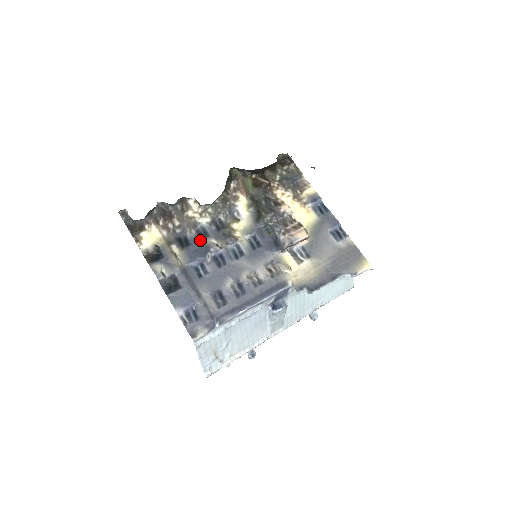
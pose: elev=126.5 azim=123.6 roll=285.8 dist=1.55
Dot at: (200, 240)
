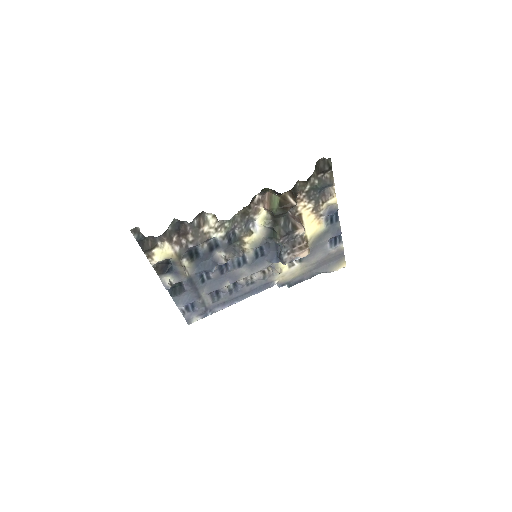
Dot at: (210, 253)
